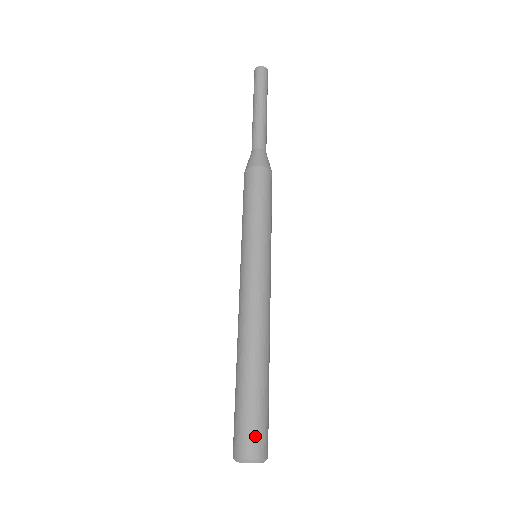
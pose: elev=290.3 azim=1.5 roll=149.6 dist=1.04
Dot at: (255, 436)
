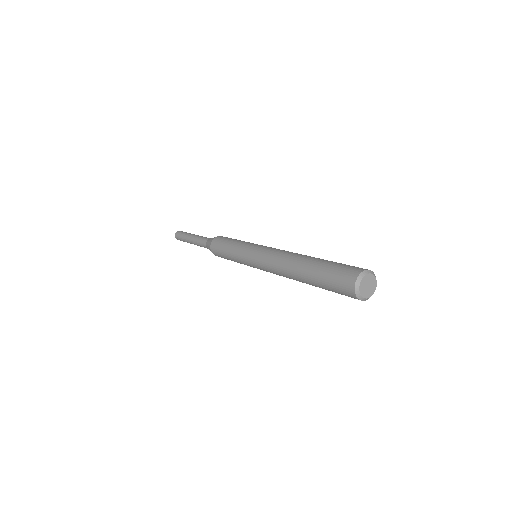
Dot at: (356, 267)
